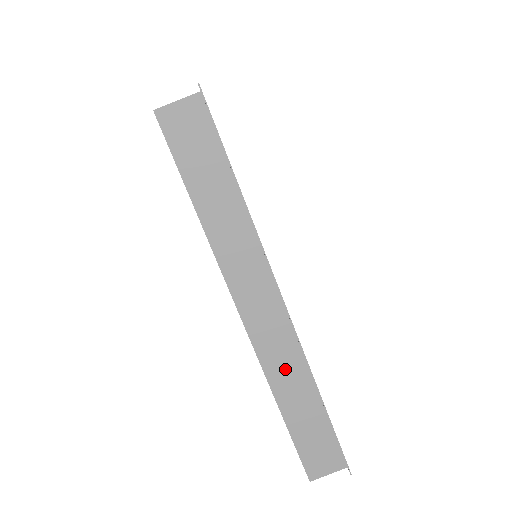
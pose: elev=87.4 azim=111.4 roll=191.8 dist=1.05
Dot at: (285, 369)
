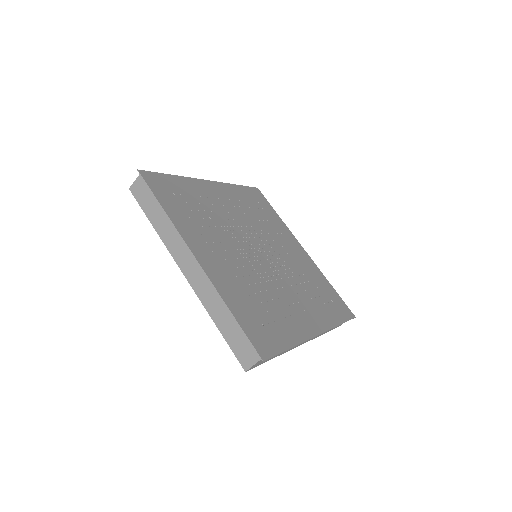
Dot at: (210, 297)
